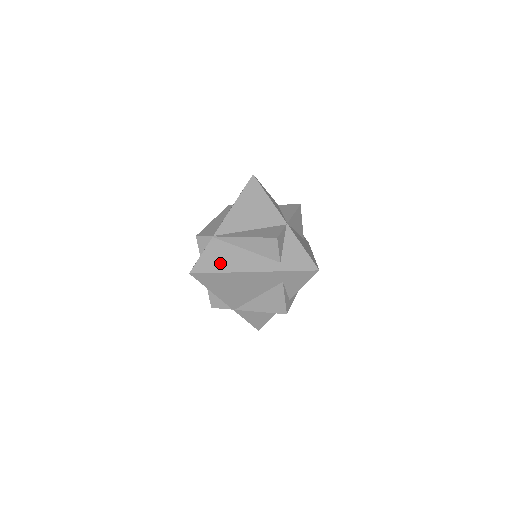
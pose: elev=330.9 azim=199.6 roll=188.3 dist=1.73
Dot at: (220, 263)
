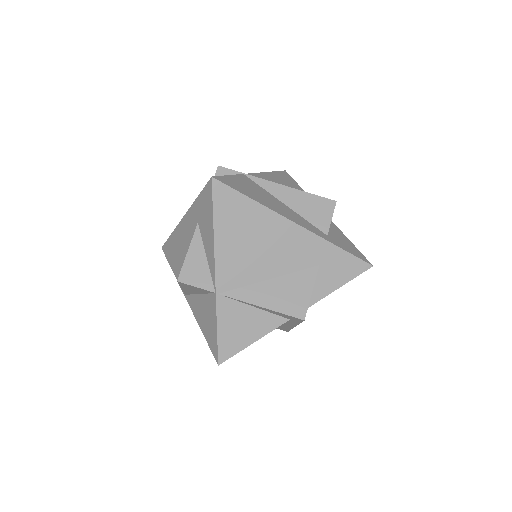
Dot at: (254, 194)
